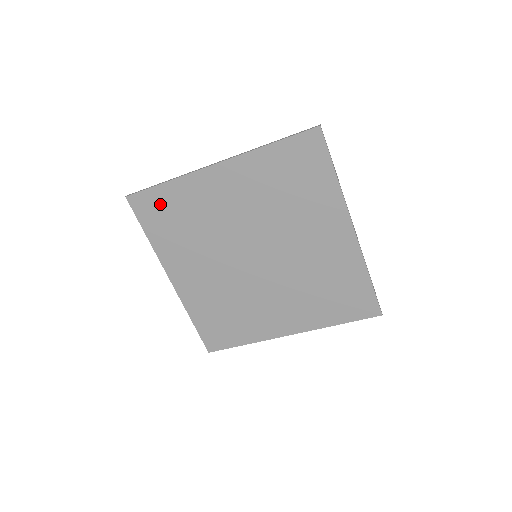
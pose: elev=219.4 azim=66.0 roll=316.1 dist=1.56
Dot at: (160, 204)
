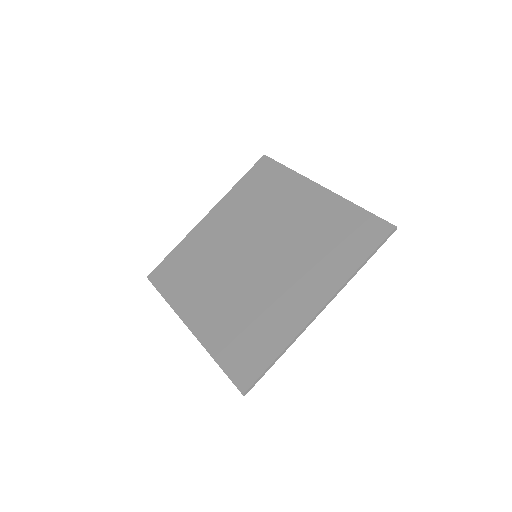
Dot at: (172, 266)
